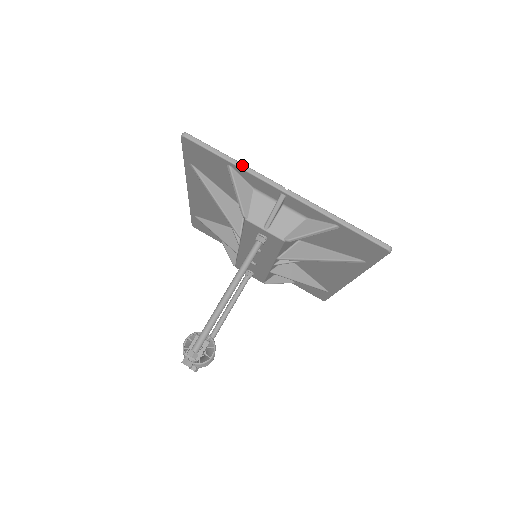
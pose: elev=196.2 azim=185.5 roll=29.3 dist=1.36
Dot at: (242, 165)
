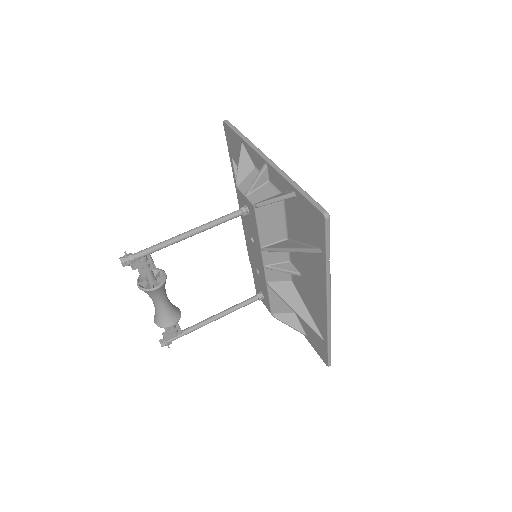
Dot at: (248, 140)
